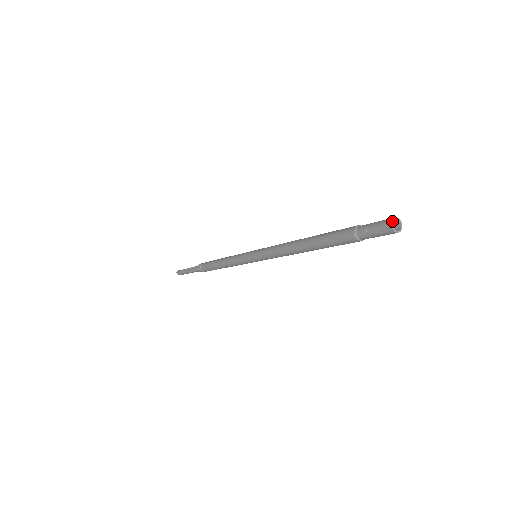
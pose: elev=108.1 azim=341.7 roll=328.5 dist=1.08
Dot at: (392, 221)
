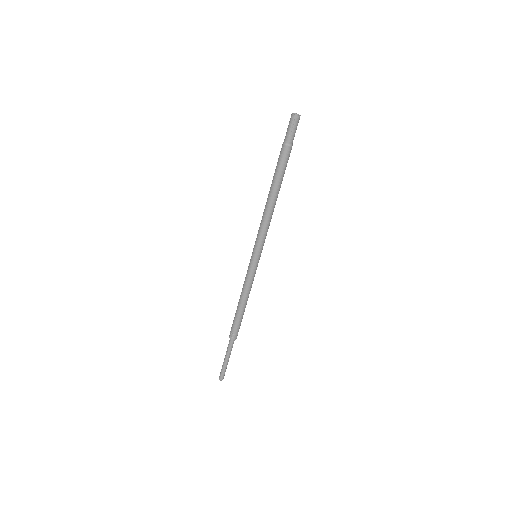
Dot at: (293, 114)
